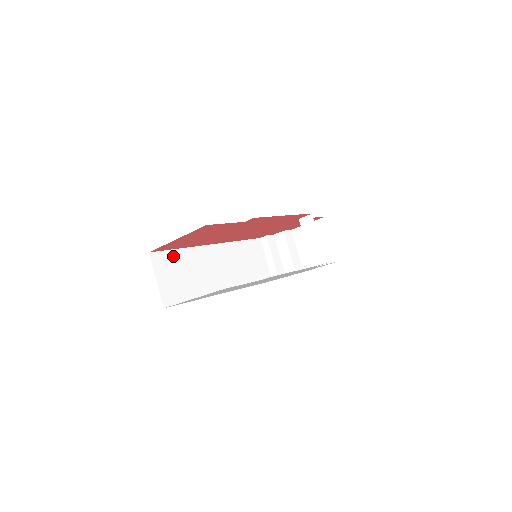
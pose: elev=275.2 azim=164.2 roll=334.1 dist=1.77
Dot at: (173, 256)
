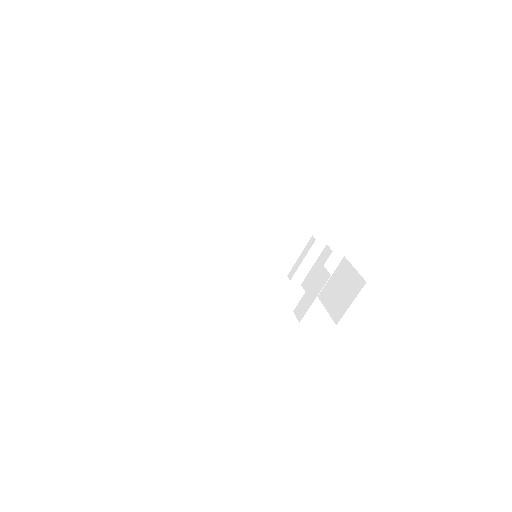
Dot at: (194, 192)
